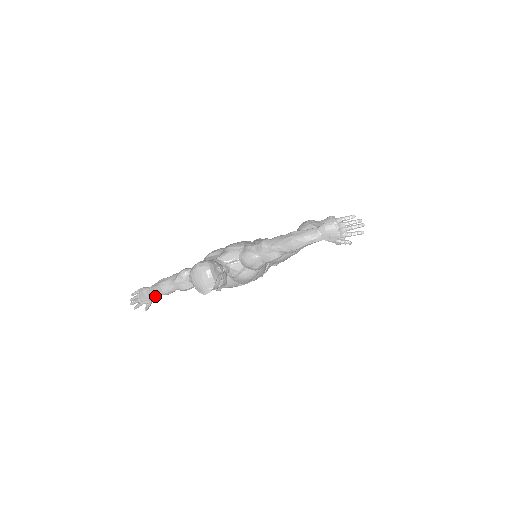
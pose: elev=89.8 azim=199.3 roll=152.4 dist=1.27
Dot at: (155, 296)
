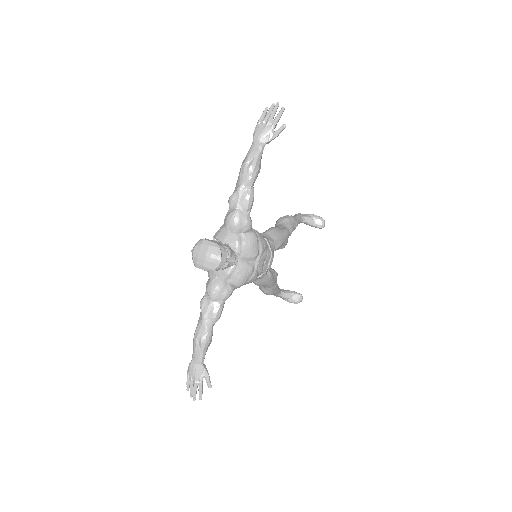
Dot at: (202, 356)
